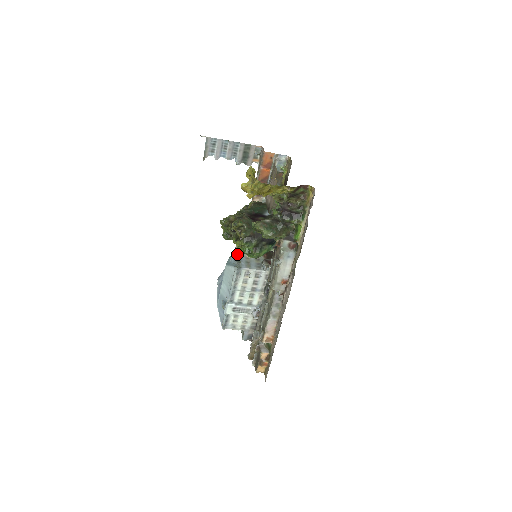
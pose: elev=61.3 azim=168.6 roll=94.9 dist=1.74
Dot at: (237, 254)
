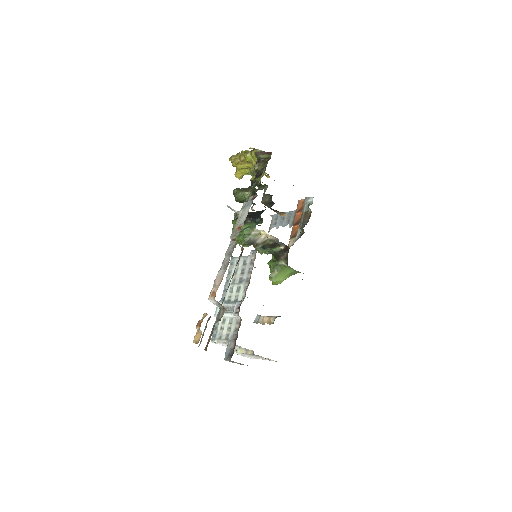
Dot at: occluded
